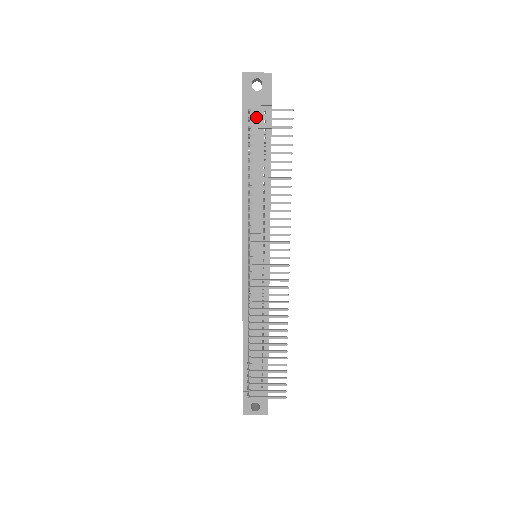
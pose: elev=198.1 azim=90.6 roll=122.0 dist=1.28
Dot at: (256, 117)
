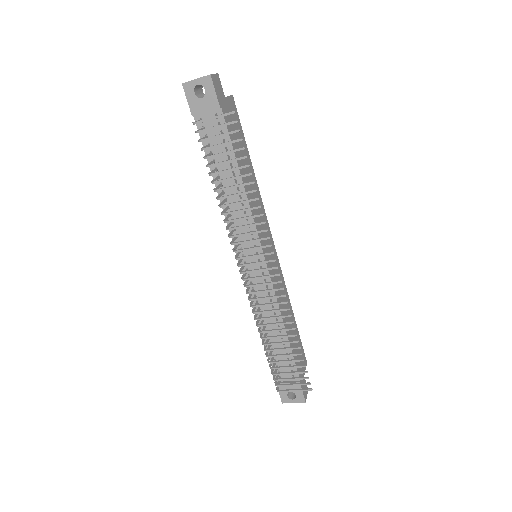
Dot at: (201, 130)
